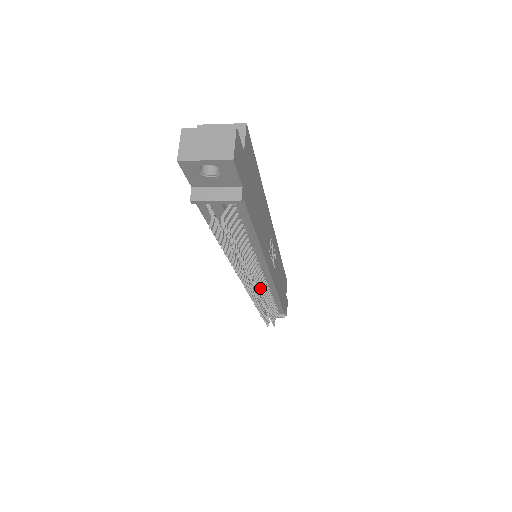
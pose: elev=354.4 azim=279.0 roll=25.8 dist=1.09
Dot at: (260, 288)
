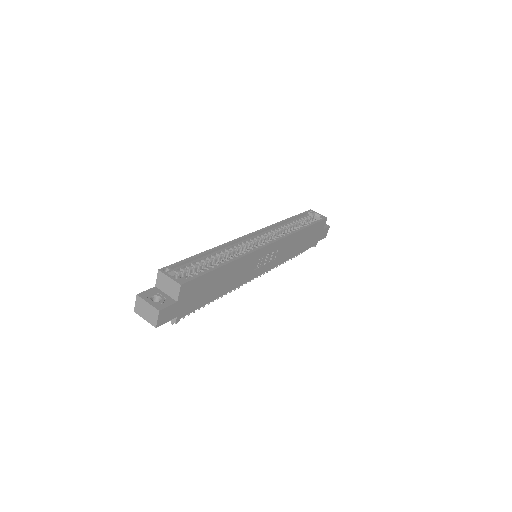
Dot at: occluded
